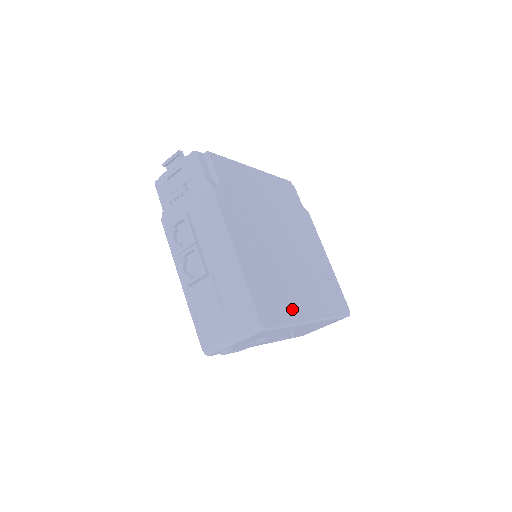
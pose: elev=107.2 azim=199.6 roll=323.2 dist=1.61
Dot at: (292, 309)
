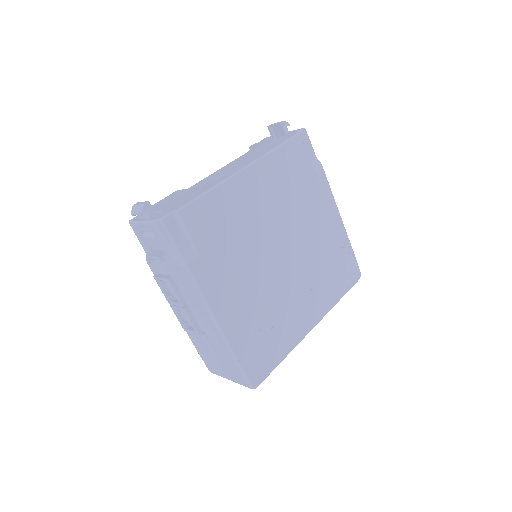
Dot at: (288, 339)
